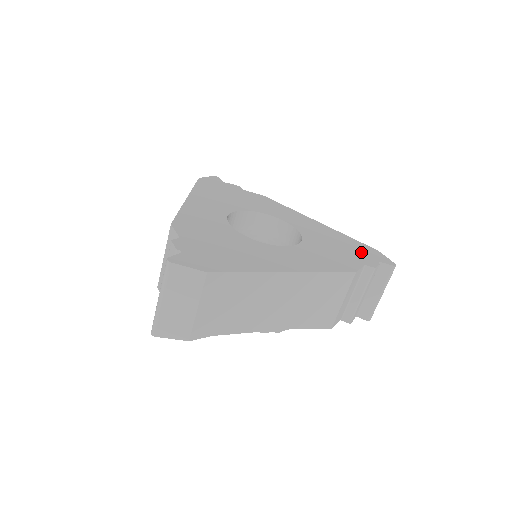
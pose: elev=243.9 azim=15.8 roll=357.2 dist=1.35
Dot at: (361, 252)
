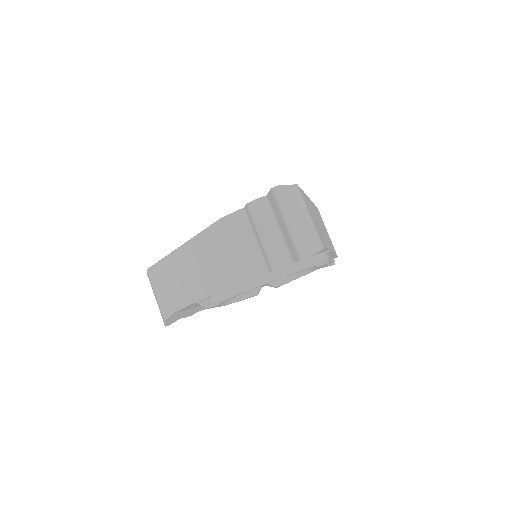
Dot at: occluded
